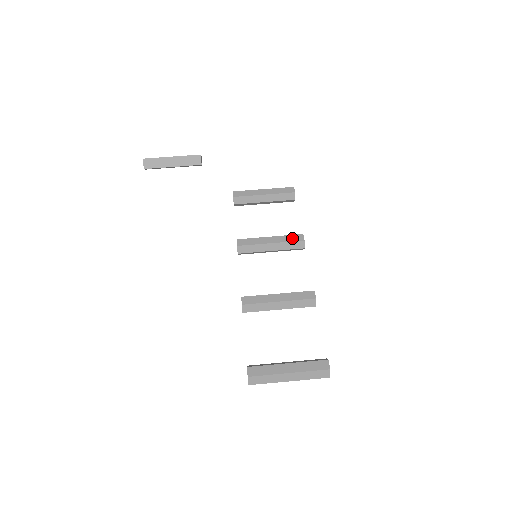
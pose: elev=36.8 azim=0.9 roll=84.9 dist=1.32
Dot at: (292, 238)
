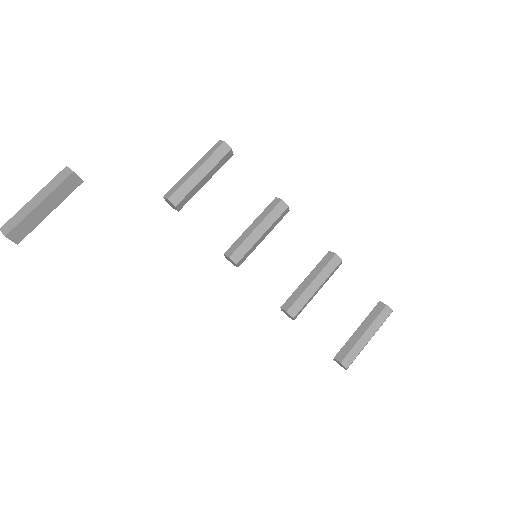
Dot at: (276, 213)
